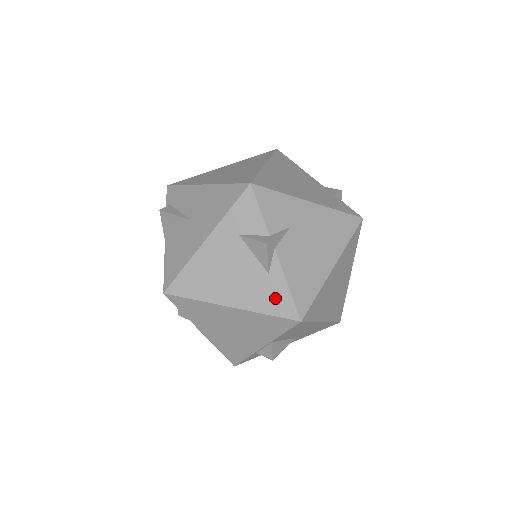
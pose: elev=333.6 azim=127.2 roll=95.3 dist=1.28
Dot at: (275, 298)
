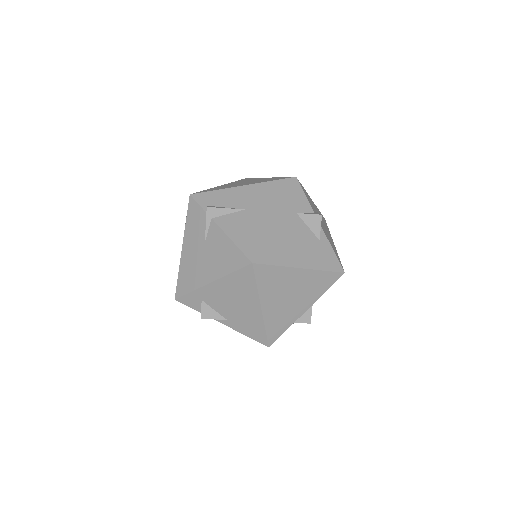
Dot at: (327, 258)
